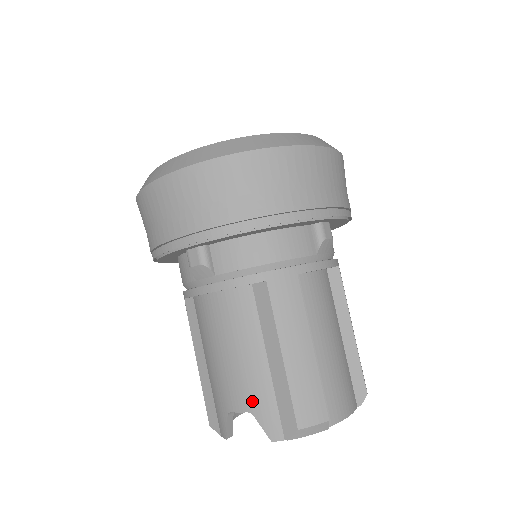
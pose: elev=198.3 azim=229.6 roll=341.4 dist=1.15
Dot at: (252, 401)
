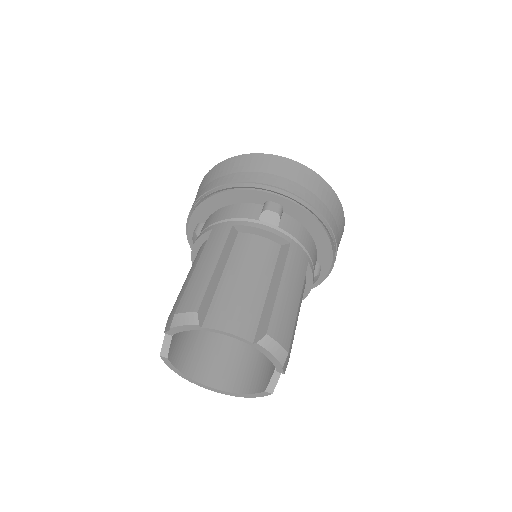
Dot at: (173, 309)
